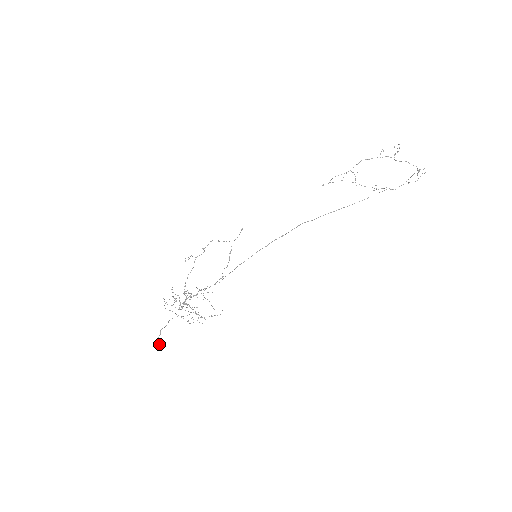
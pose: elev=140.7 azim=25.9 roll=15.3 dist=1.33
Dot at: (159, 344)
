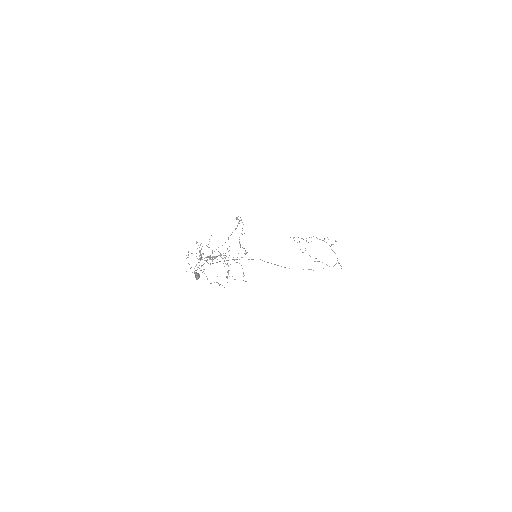
Dot at: occluded
